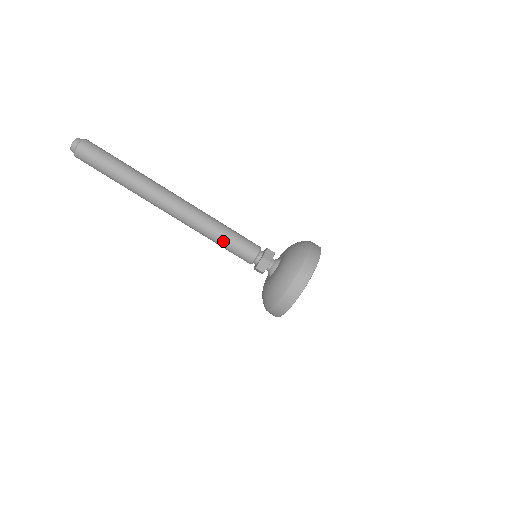
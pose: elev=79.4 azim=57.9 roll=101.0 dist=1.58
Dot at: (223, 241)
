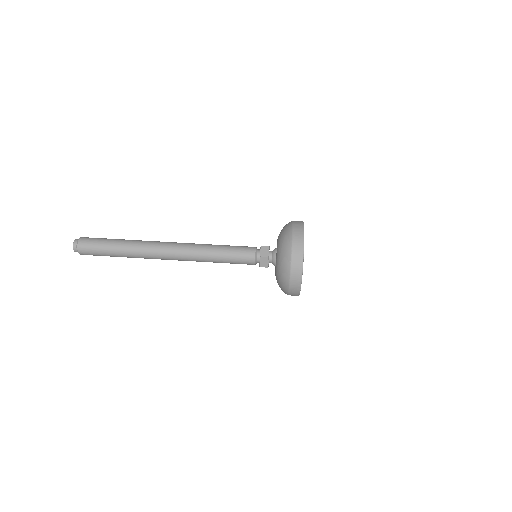
Dot at: (223, 260)
